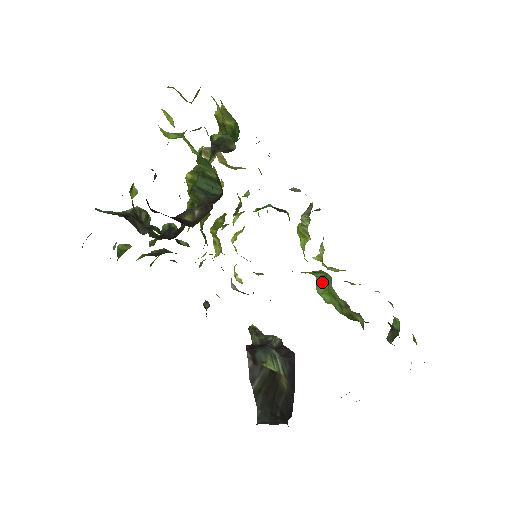
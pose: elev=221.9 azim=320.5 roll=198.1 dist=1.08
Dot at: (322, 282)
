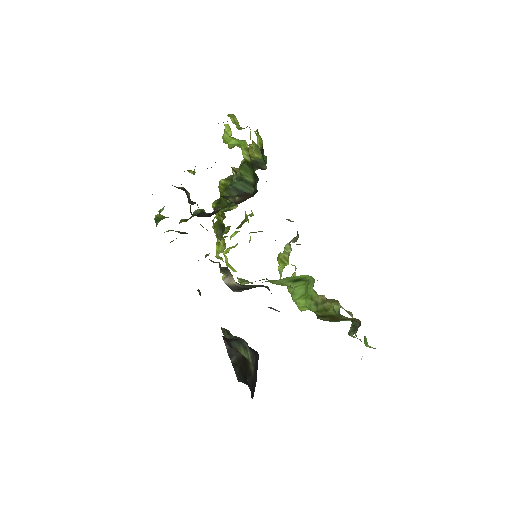
Dot at: (300, 290)
